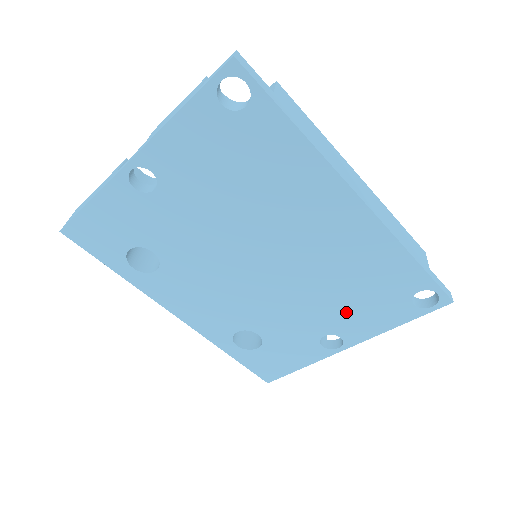
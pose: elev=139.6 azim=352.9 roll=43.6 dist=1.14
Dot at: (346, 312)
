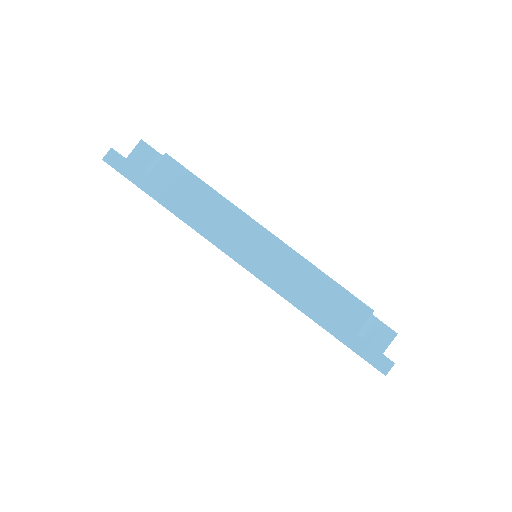
Dot at: occluded
